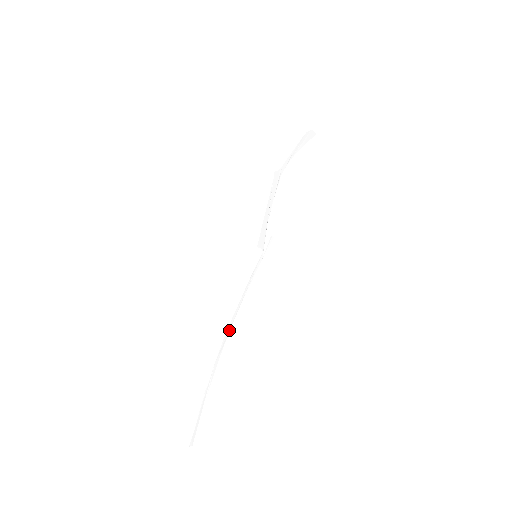
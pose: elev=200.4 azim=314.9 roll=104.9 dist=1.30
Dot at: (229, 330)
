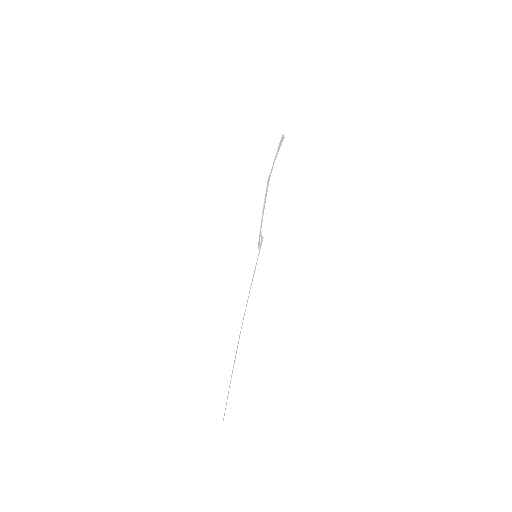
Dot at: (242, 323)
